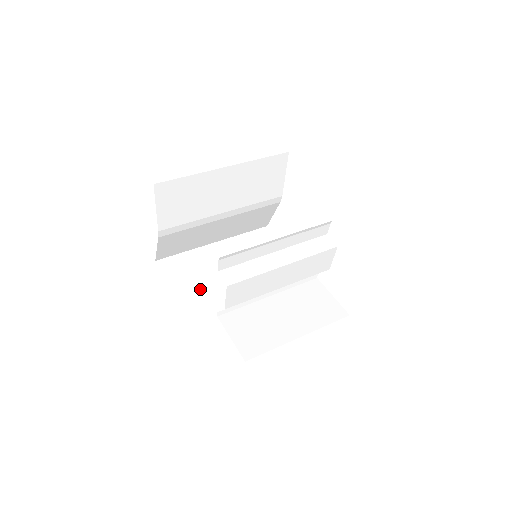
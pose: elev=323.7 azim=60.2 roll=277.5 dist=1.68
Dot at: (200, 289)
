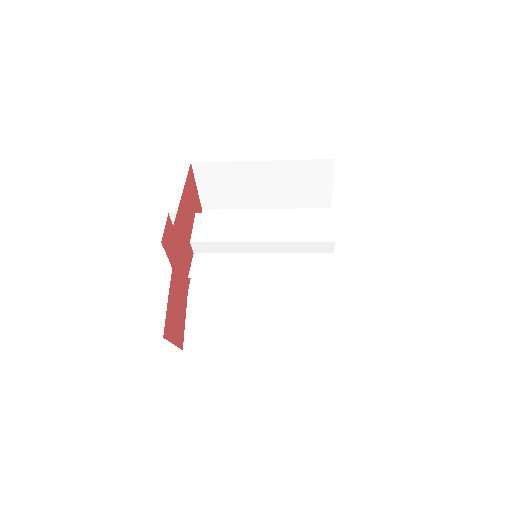
Dot at: occluded
